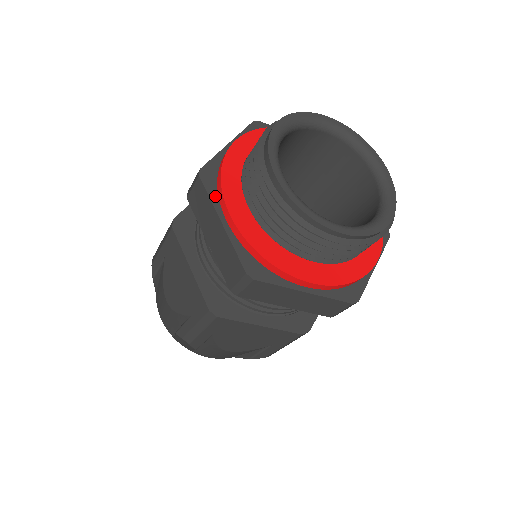
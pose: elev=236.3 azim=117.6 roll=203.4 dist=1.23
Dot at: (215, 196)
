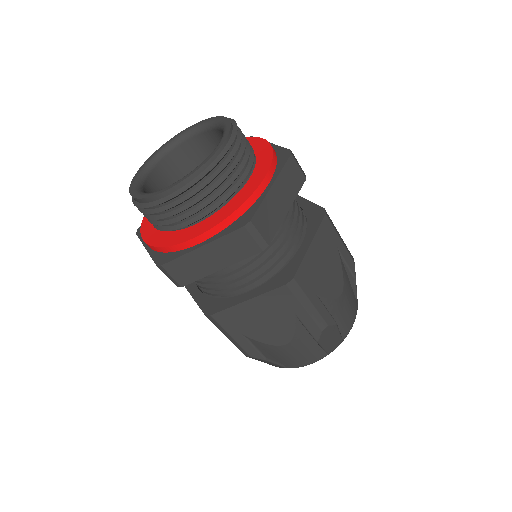
Dot at: occluded
